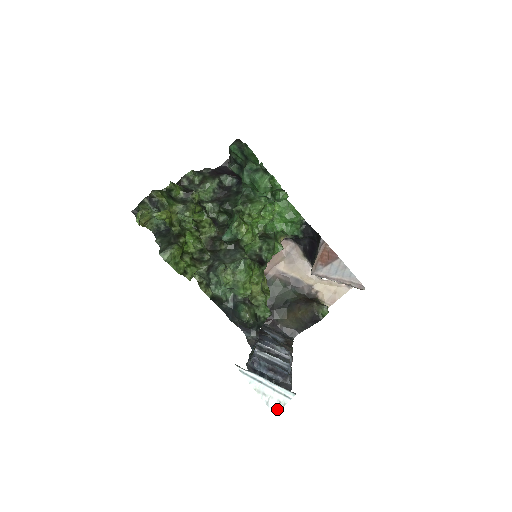
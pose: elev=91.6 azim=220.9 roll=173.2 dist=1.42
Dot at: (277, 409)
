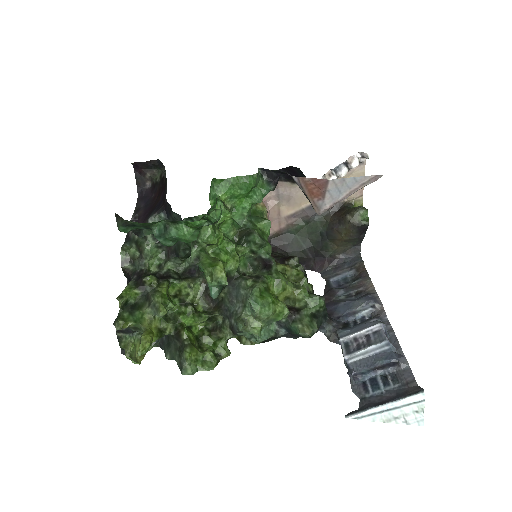
Dot at: (420, 420)
